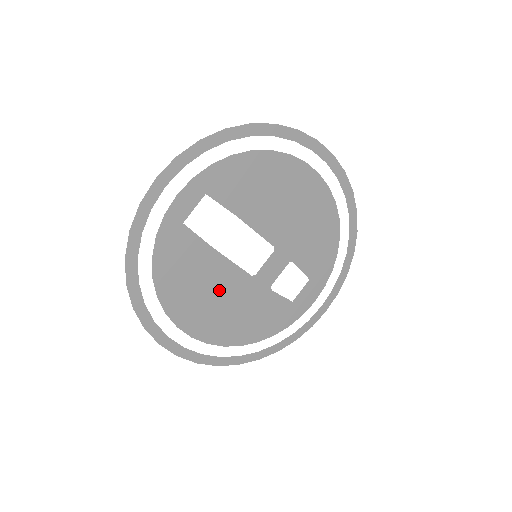
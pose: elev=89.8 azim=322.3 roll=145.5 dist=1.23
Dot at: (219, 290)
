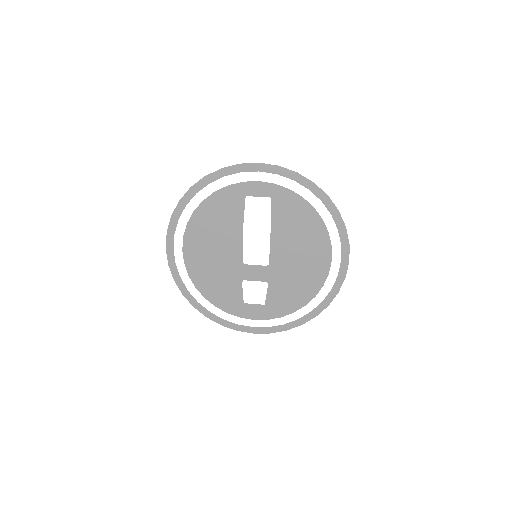
Dot at: (221, 247)
